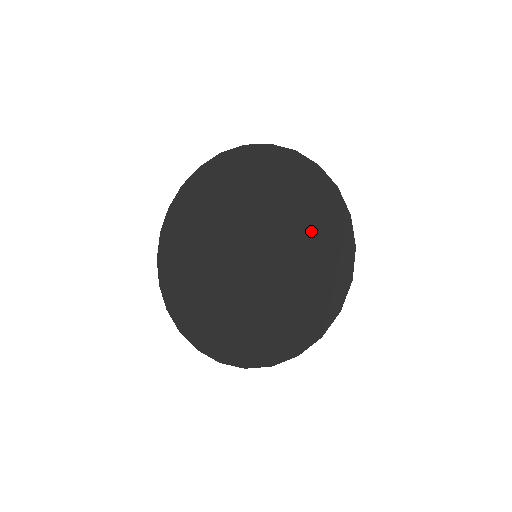
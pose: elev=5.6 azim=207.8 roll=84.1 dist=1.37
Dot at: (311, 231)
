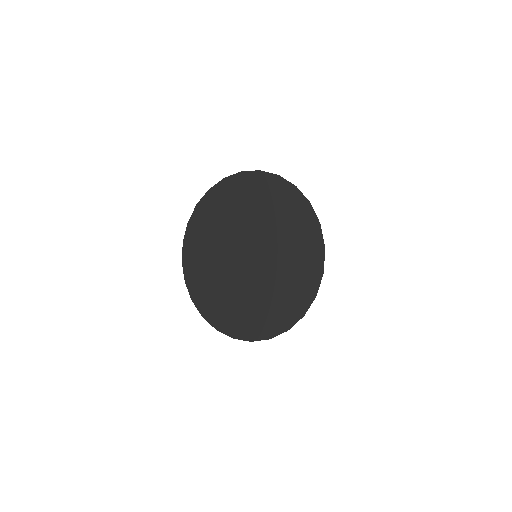
Dot at: (295, 252)
